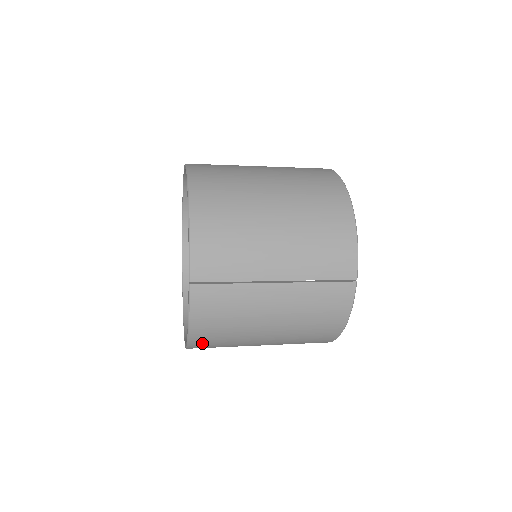
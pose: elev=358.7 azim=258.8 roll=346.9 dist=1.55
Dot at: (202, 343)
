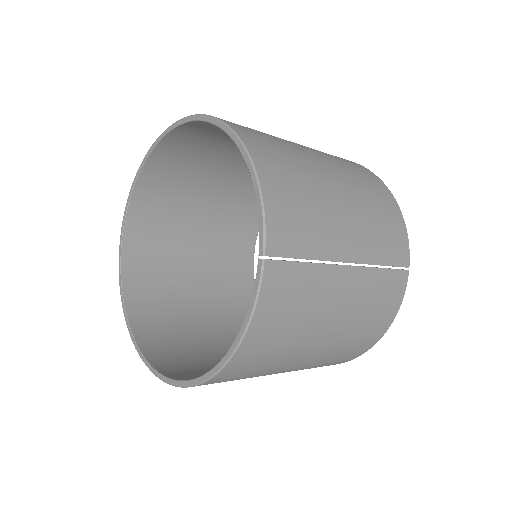
Dot at: (239, 367)
